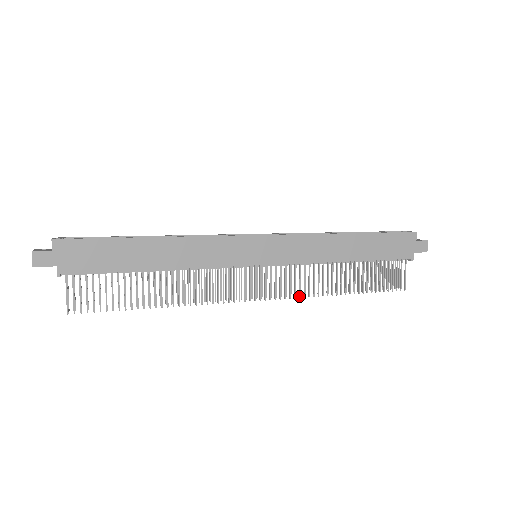
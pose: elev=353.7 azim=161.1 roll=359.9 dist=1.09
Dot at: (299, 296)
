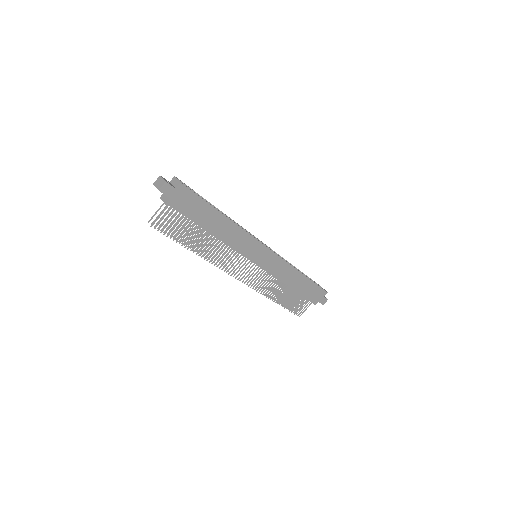
Dot at: (257, 290)
